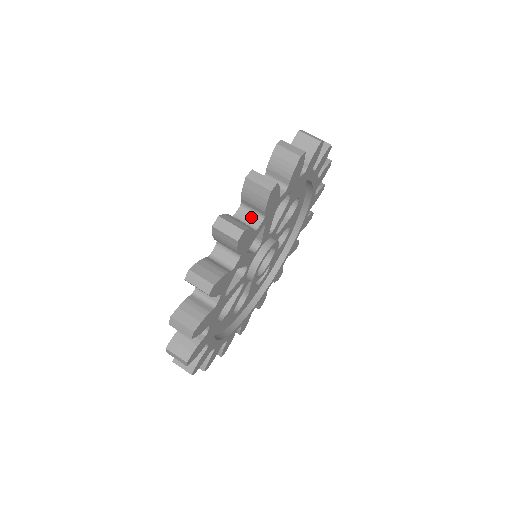
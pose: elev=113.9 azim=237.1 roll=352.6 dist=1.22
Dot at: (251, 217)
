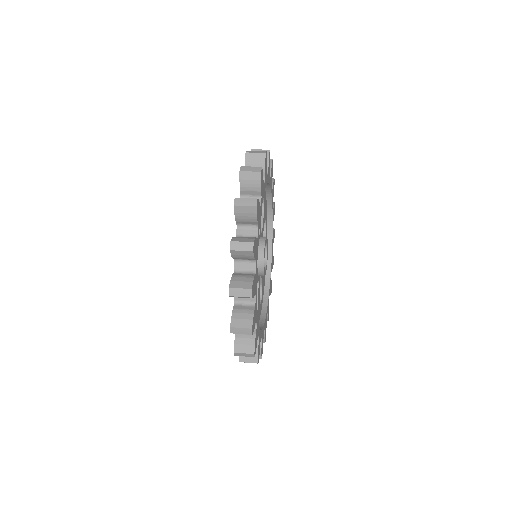
Dot at: occluded
